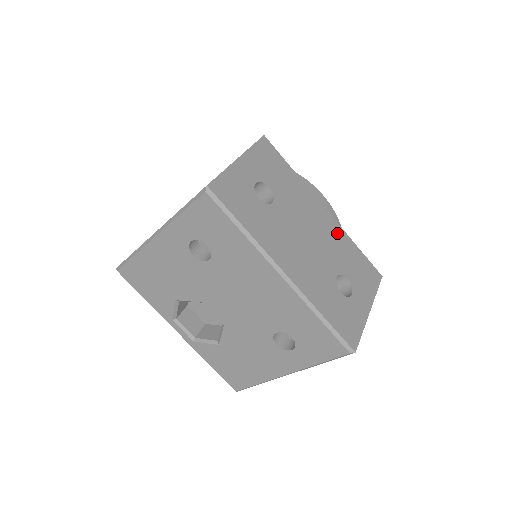
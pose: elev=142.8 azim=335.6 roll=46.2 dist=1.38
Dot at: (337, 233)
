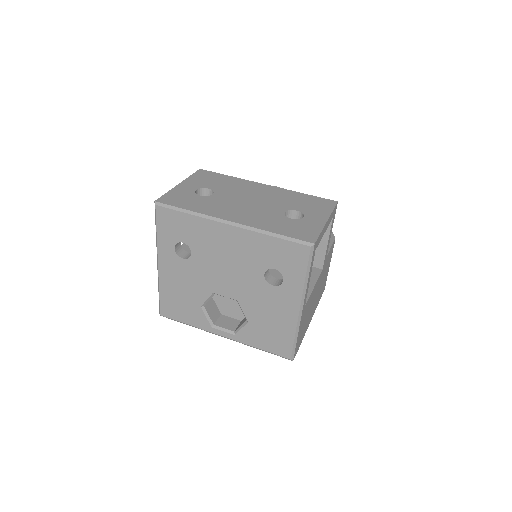
Dot at: (281, 193)
